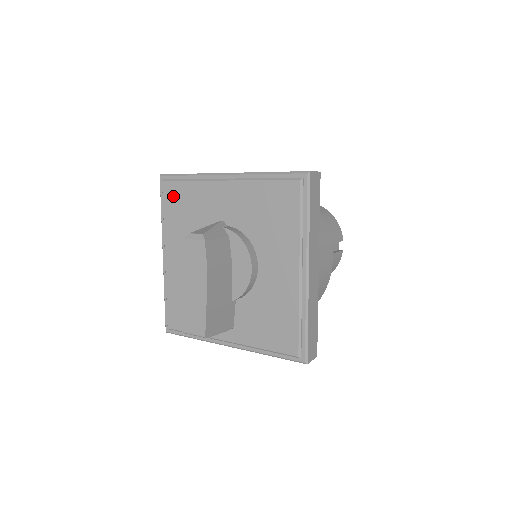
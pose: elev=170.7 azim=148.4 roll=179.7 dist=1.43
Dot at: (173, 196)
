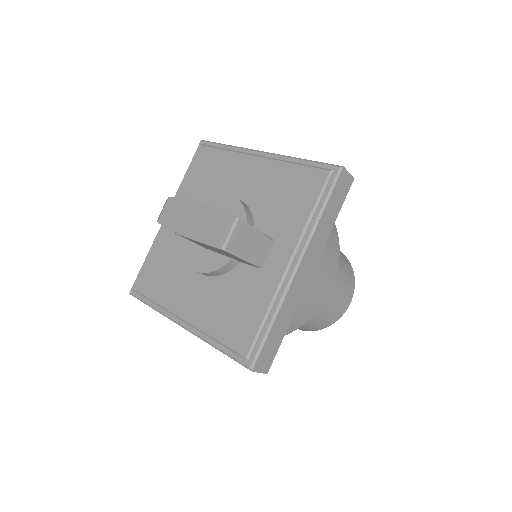
Dot at: (148, 280)
